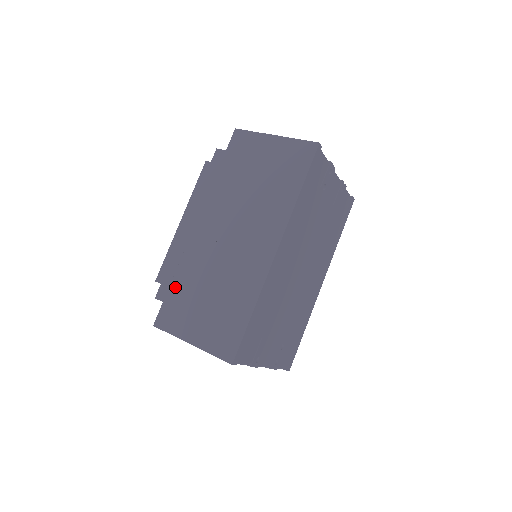
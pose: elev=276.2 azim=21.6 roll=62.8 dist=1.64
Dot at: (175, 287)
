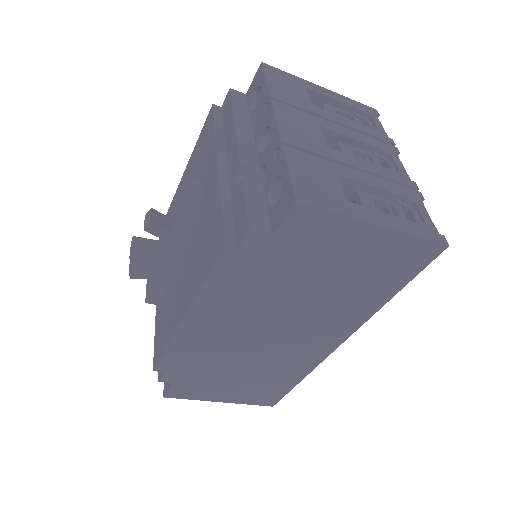
Dot at: (190, 374)
